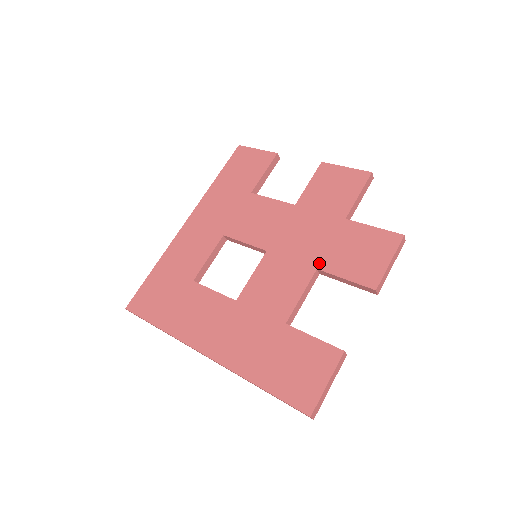
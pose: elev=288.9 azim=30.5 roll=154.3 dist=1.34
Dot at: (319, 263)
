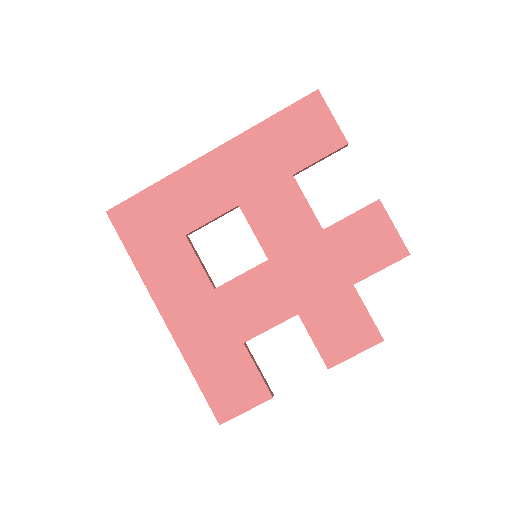
Dot at: (303, 310)
